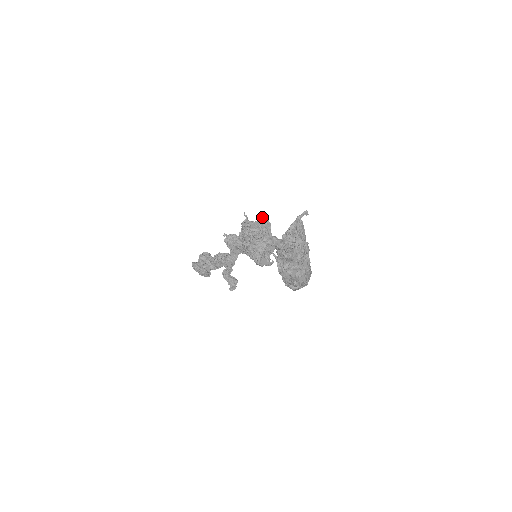
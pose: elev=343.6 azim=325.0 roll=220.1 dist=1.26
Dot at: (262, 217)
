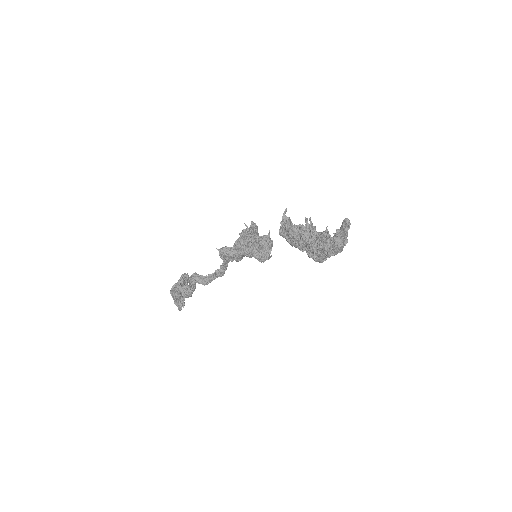
Dot at: (253, 224)
